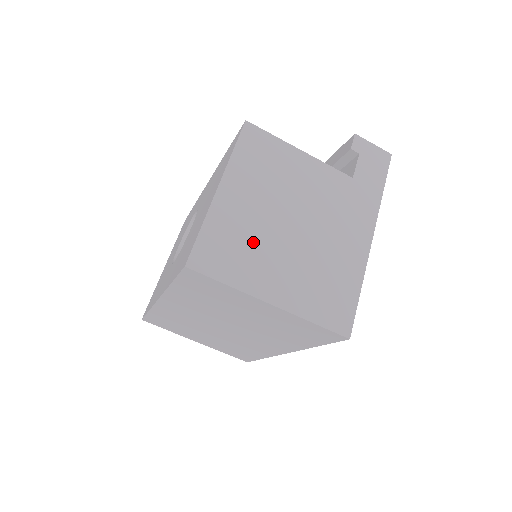
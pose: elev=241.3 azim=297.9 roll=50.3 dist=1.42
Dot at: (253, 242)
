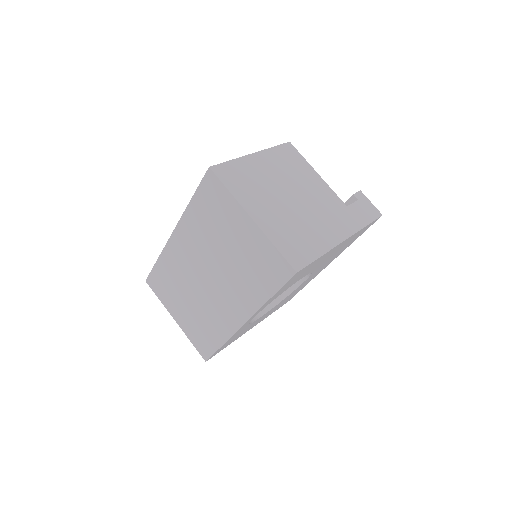
Dot at: (259, 186)
